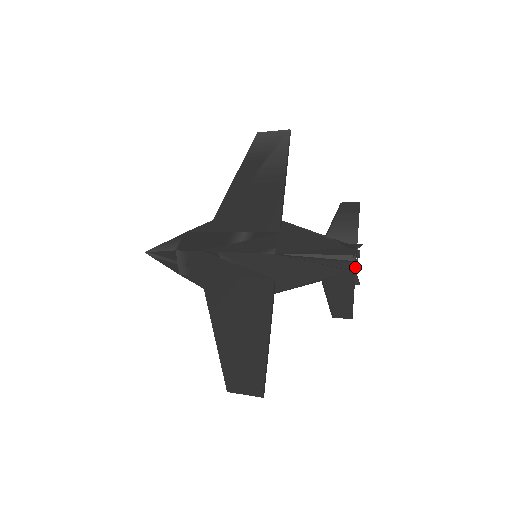
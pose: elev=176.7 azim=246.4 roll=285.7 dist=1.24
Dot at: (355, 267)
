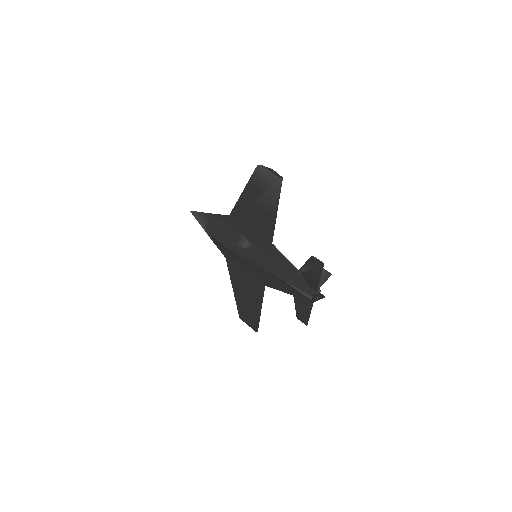
Dot at: (313, 301)
